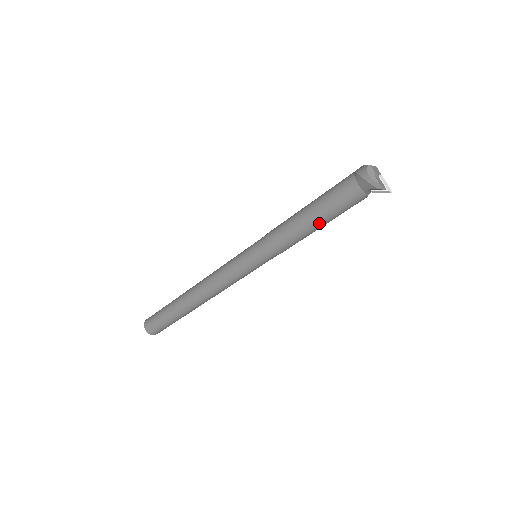
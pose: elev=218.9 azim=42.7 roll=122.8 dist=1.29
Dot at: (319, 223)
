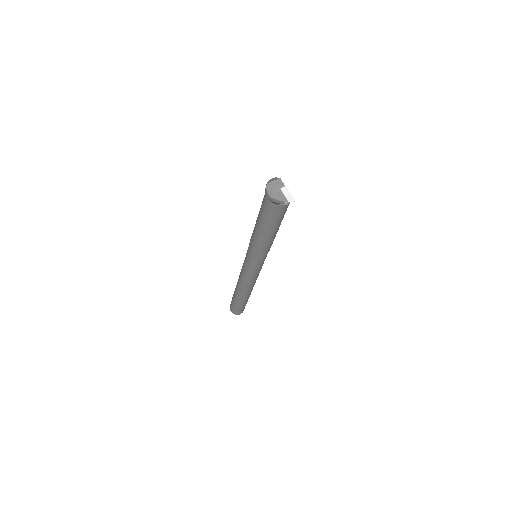
Dot at: (268, 231)
